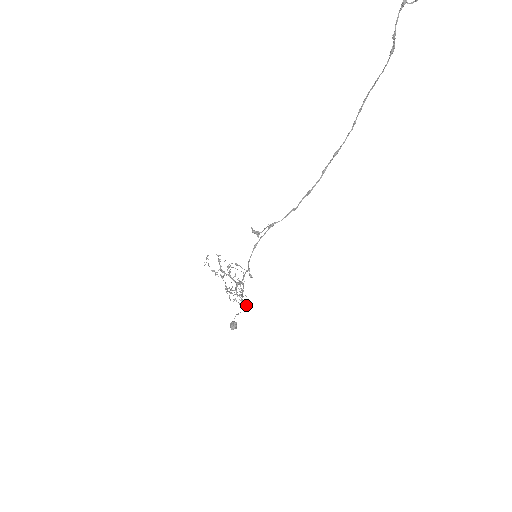
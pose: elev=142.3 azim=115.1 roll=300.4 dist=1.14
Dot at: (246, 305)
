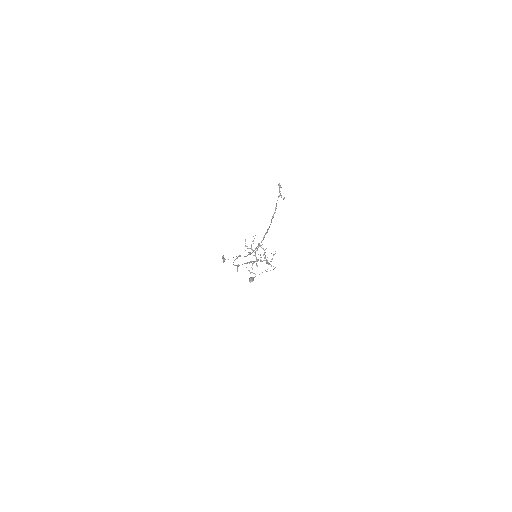
Dot at: occluded
